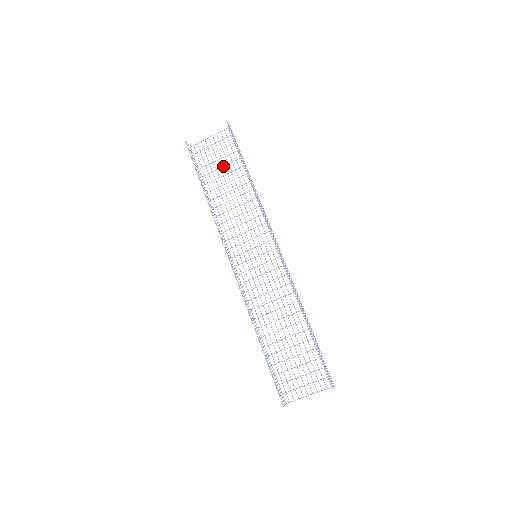
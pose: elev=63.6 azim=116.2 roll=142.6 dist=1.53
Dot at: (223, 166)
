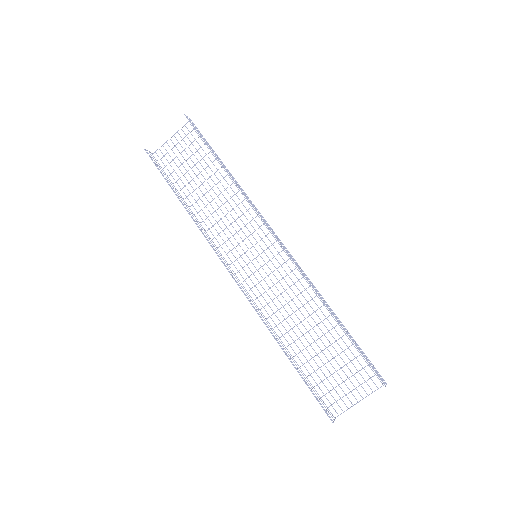
Dot at: occluded
